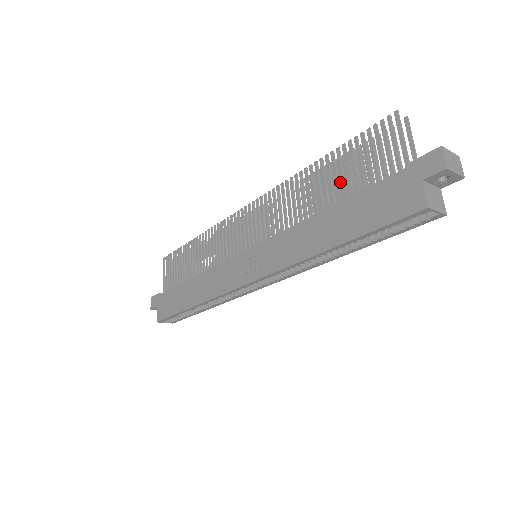
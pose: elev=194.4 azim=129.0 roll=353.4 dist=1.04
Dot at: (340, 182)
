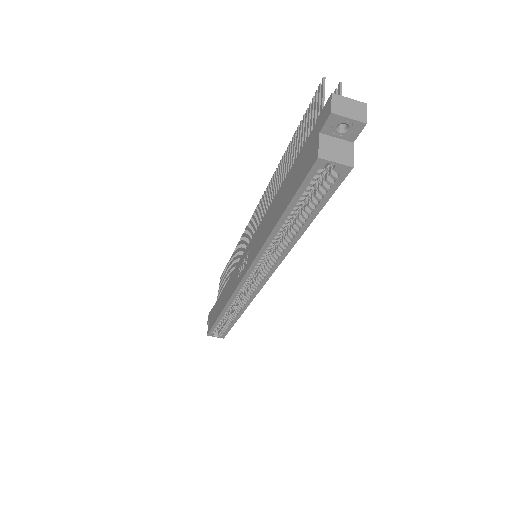
Dot at: occluded
